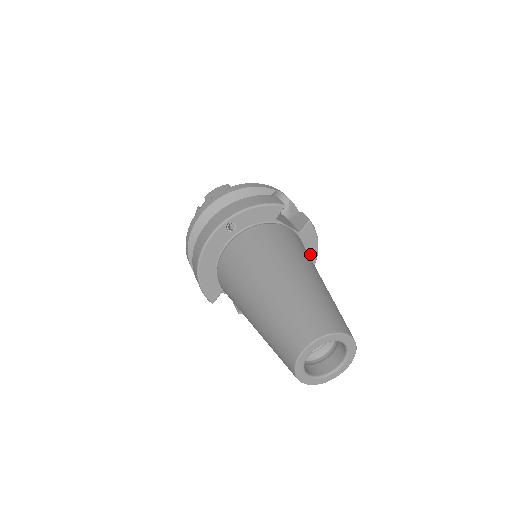
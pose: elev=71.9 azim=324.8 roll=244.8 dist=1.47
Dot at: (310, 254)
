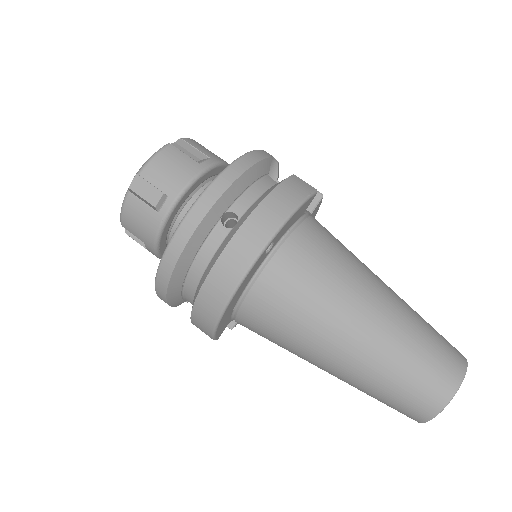
Dot at: occluded
